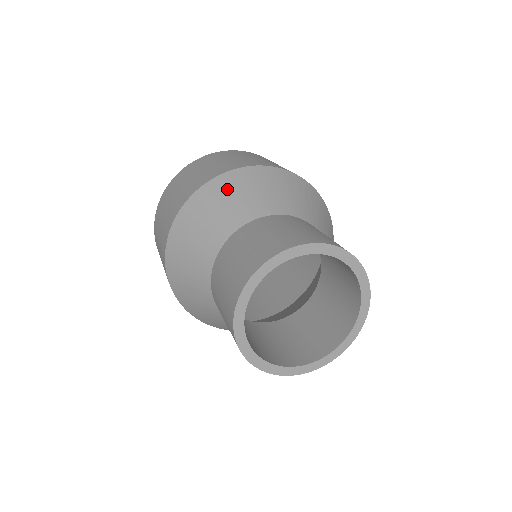
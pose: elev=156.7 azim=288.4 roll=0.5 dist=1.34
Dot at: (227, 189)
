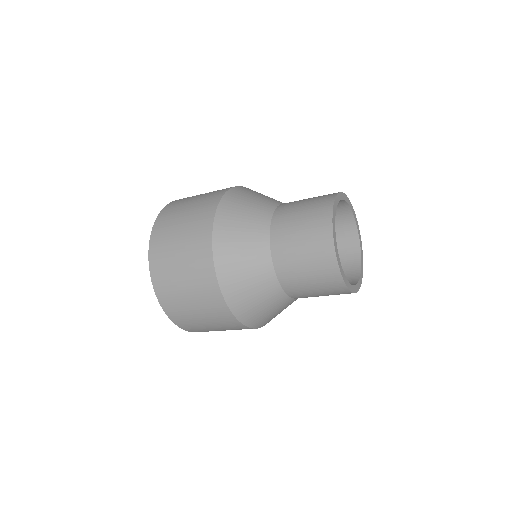
Dot at: occluded
